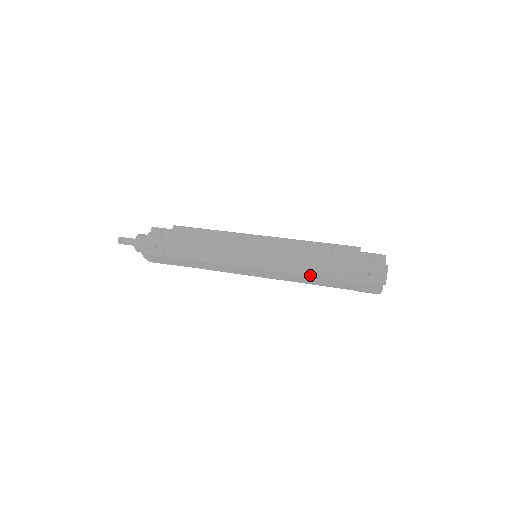
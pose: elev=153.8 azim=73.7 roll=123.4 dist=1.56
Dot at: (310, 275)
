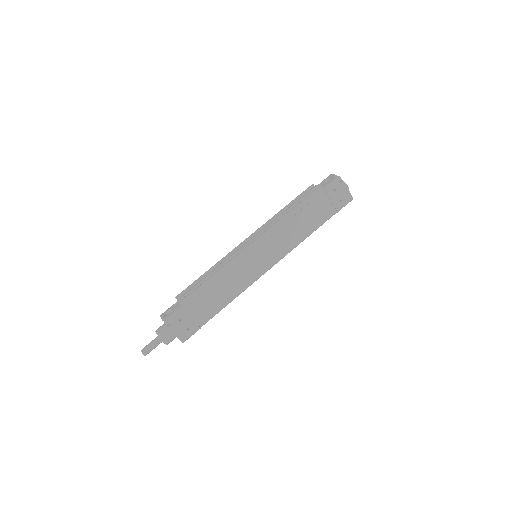
Dot at: occluded
